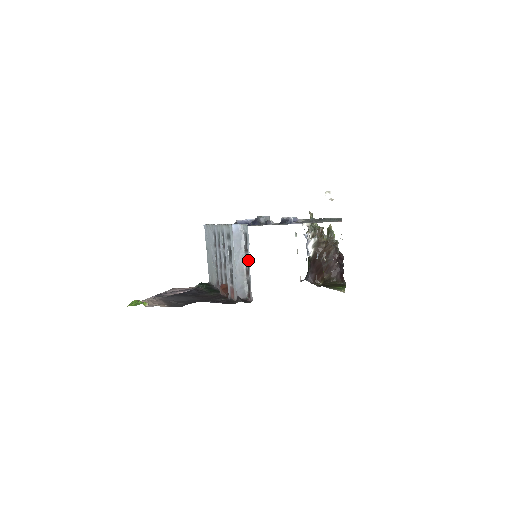
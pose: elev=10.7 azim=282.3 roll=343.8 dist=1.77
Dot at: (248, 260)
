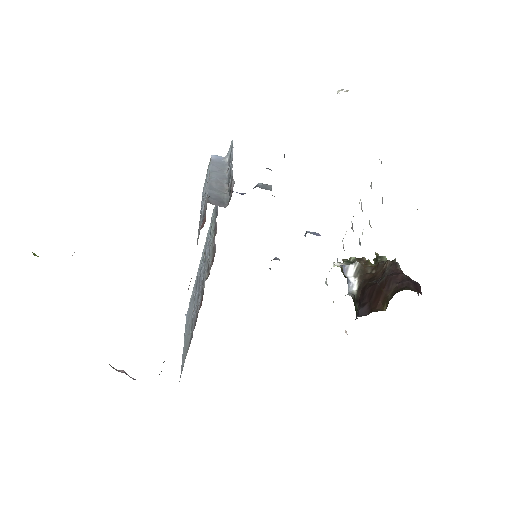
Dot at: (231, 162)
